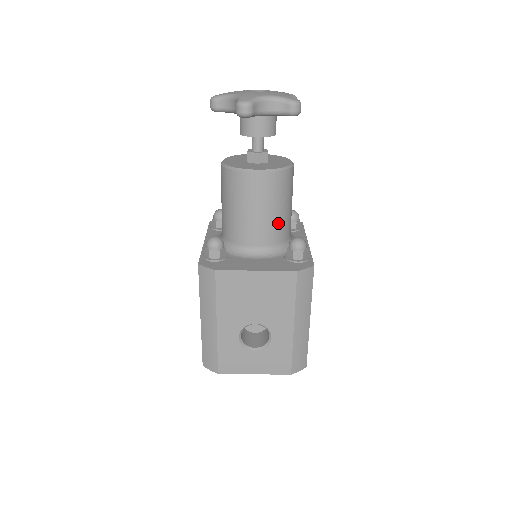
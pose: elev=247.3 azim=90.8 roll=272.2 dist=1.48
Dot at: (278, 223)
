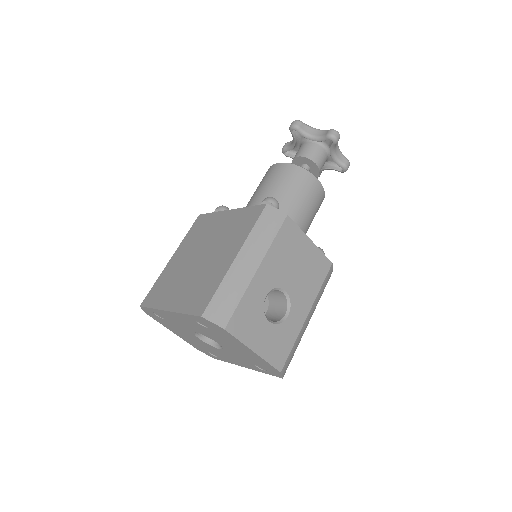
Dot at: (306, 230)
